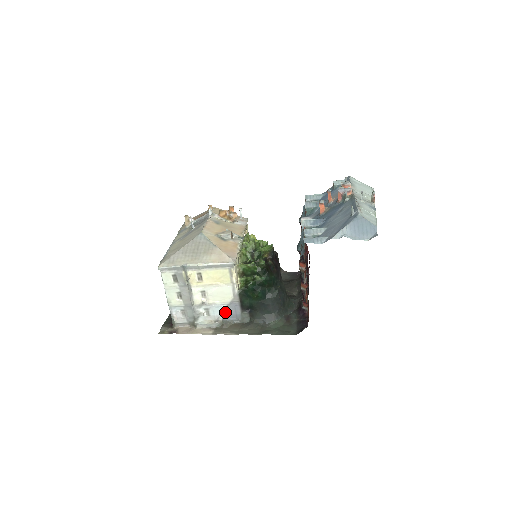
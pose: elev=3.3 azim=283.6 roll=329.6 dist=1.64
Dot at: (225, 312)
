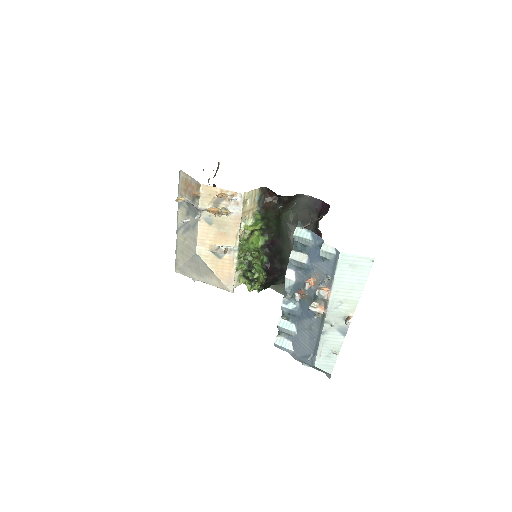
Dot at: occluded
